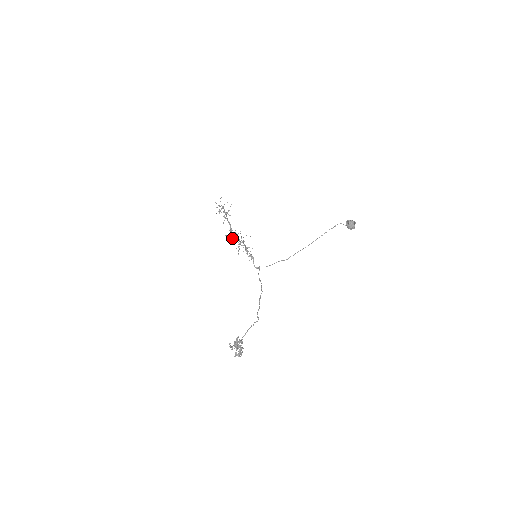
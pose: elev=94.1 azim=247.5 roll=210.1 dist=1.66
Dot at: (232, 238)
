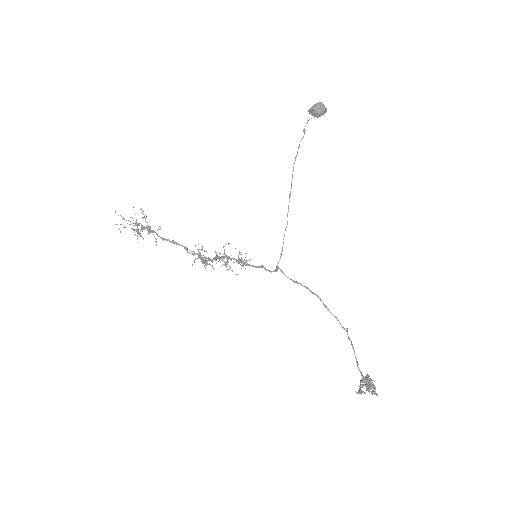
Dot at: (201, 259)
